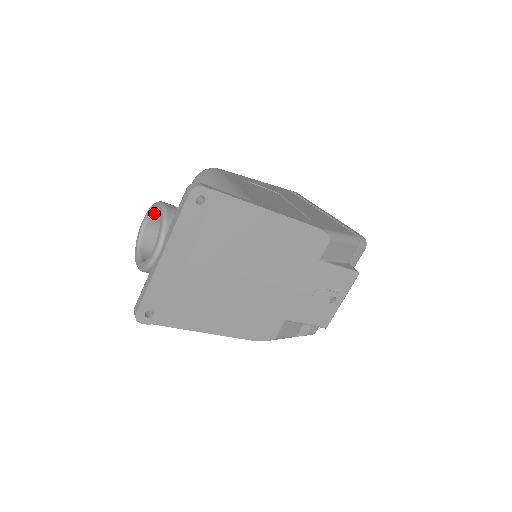
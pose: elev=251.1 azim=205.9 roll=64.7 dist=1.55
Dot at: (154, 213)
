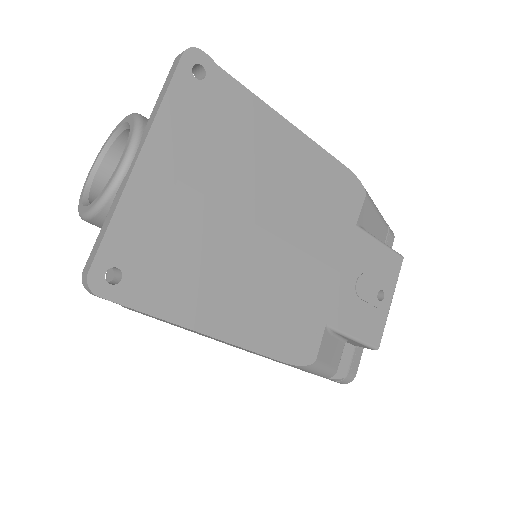
Dot at: (112, 146)
